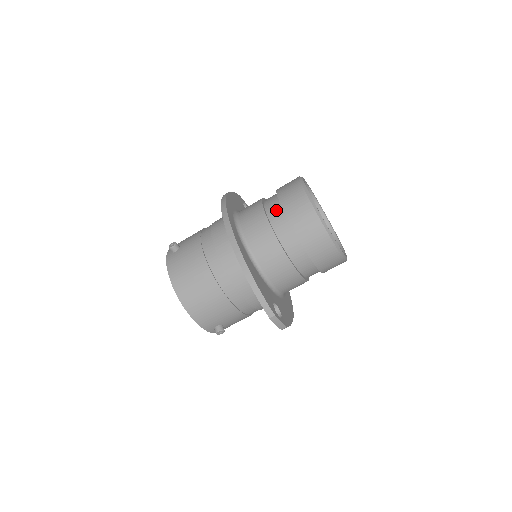
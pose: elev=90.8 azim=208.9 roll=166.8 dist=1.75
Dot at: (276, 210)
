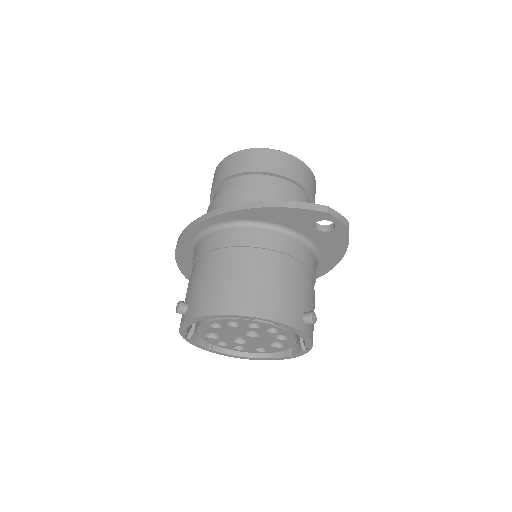
Dot at: (227, 186)
